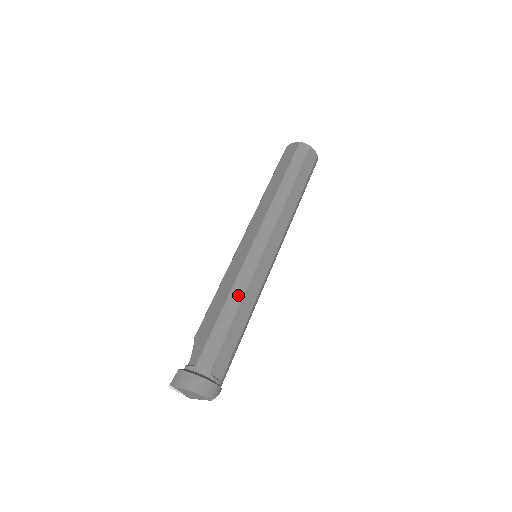
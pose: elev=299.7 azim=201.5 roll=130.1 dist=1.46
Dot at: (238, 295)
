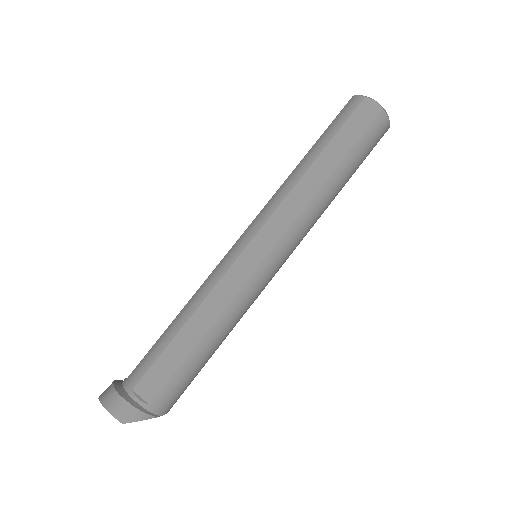
Dot at: (196, 301)
